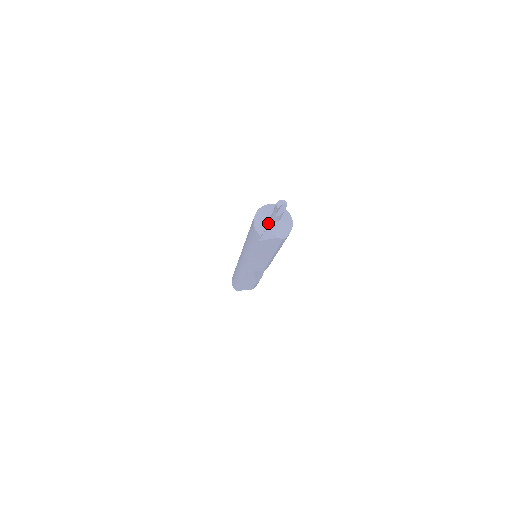
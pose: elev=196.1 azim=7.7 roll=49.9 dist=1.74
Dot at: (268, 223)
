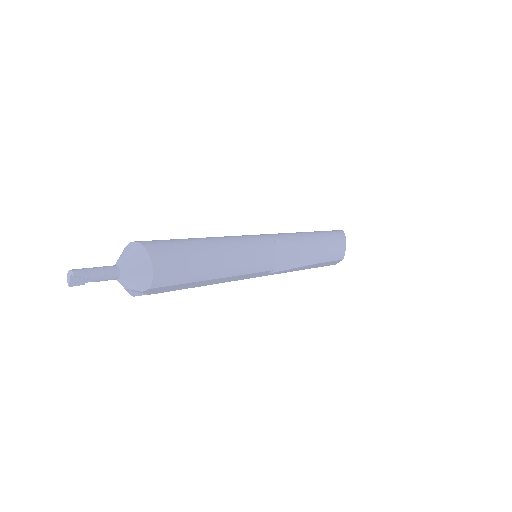
Dot at: occluded
